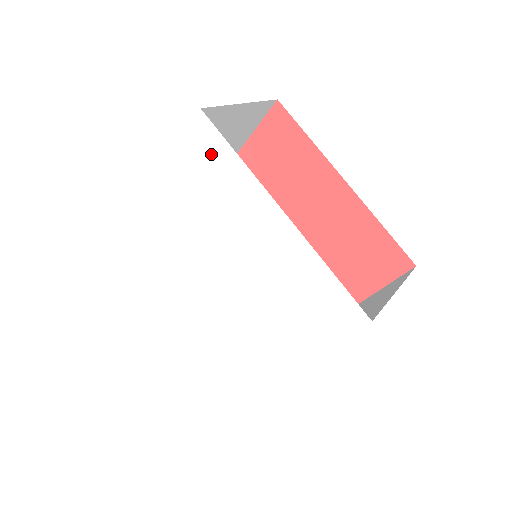
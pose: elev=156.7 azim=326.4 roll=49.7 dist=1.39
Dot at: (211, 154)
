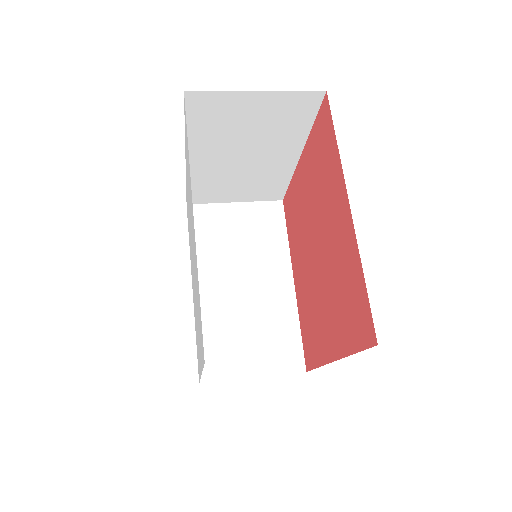
Dot at: occluded
